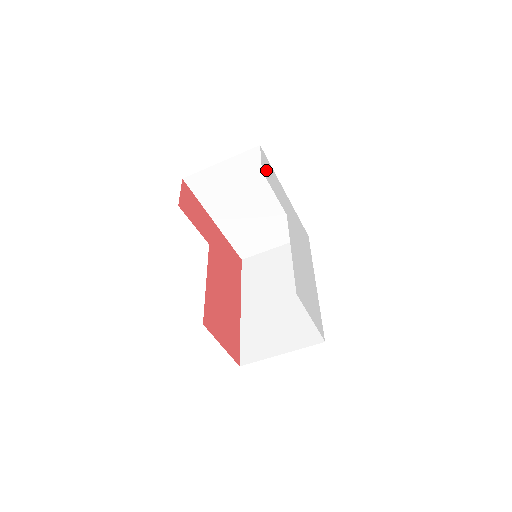
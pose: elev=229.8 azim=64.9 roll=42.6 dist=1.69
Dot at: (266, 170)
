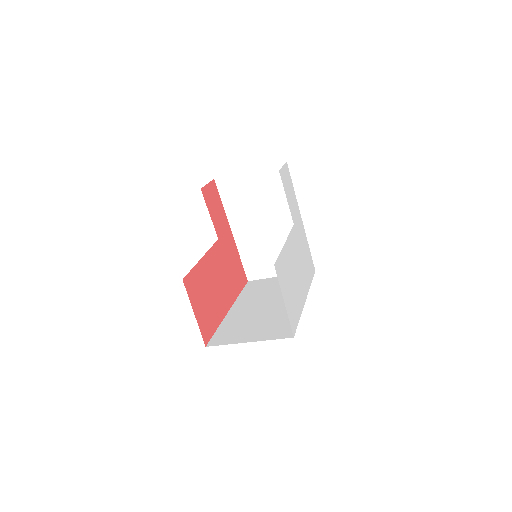
Dot at: (285, 178)
